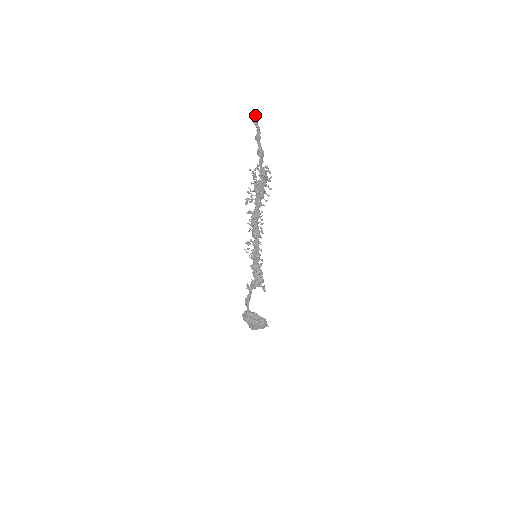
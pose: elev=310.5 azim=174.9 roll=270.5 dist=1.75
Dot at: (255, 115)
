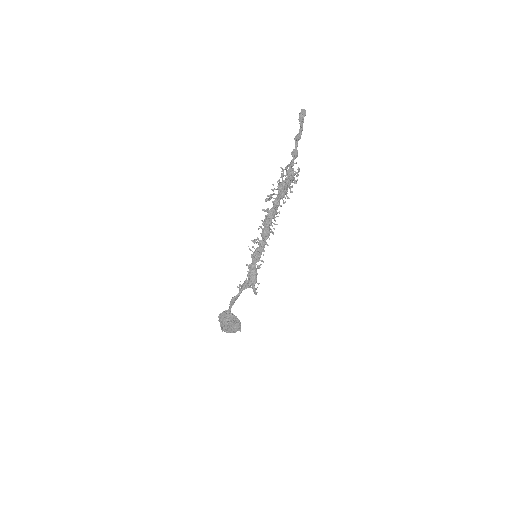
Dot at: (304, 114)
